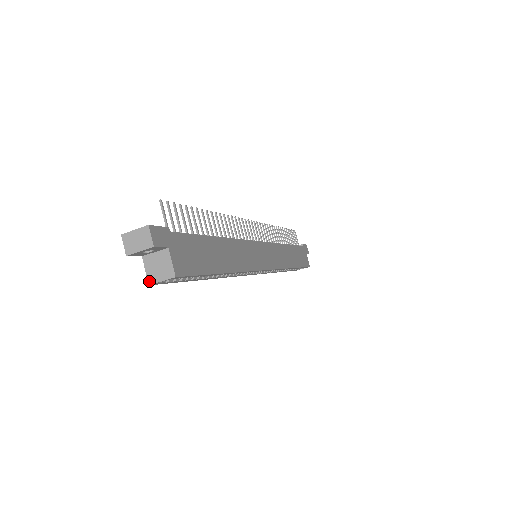
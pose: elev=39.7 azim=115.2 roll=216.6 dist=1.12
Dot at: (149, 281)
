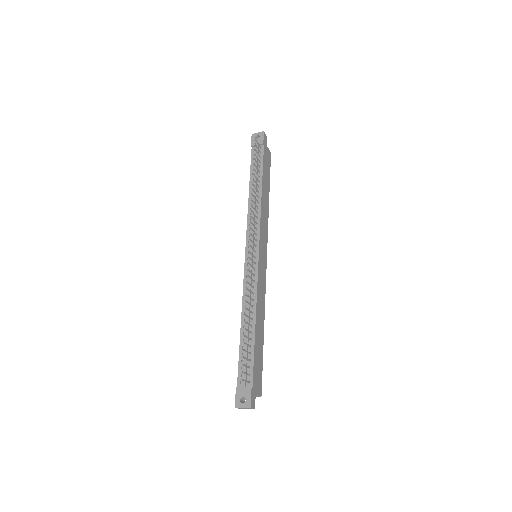
Dot at: occluded
